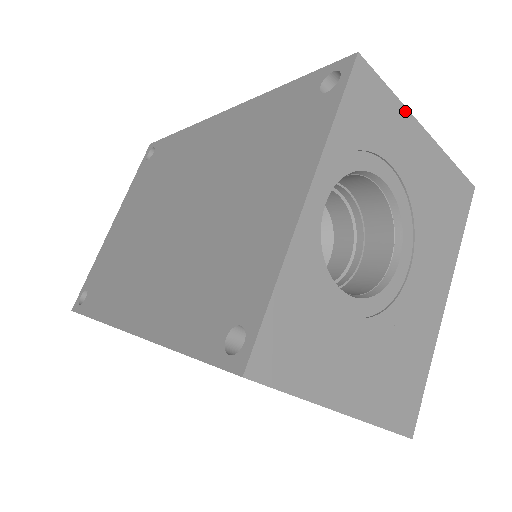
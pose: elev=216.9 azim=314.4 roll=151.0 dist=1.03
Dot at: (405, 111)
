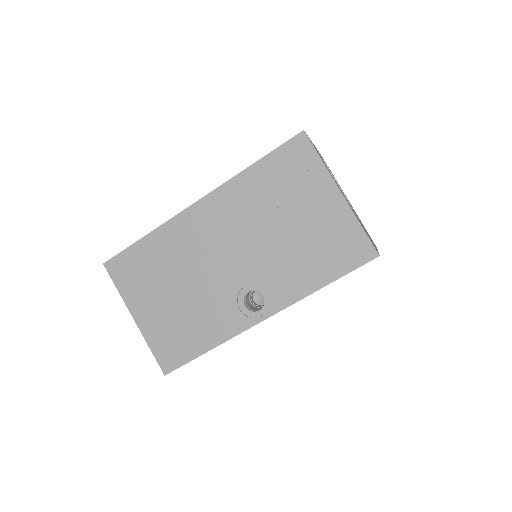
Dot at: occluded
